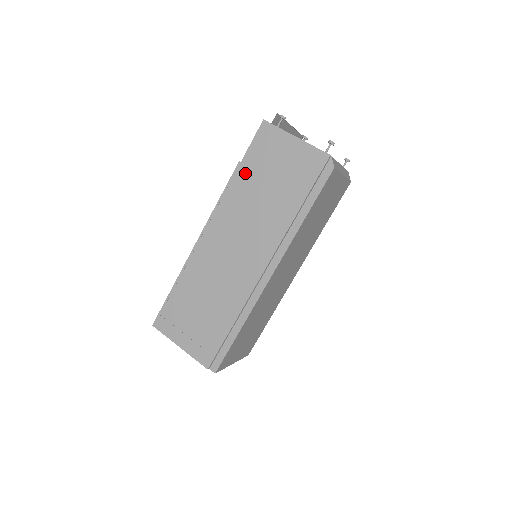
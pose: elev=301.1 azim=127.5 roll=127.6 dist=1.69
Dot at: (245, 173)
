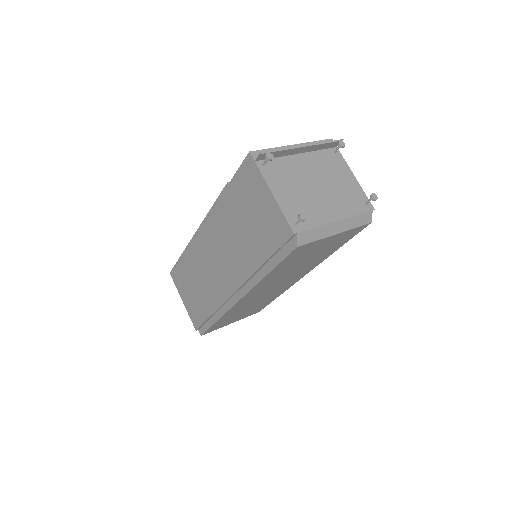
Dot at: (230, 198)
